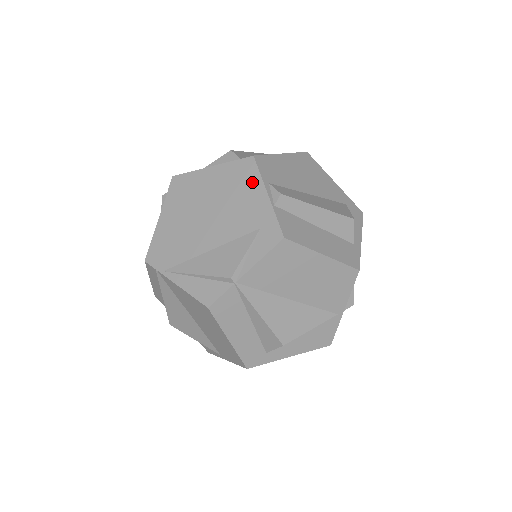
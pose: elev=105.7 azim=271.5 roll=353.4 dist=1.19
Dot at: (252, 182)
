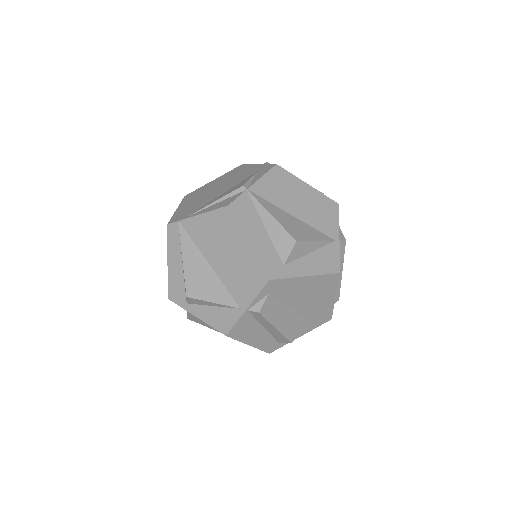
Dot at: (246, 167)
